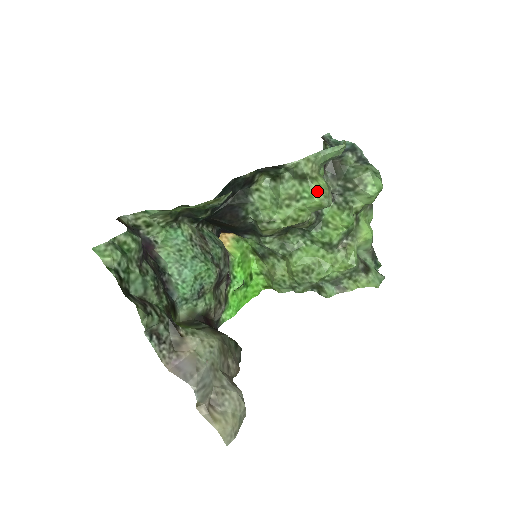
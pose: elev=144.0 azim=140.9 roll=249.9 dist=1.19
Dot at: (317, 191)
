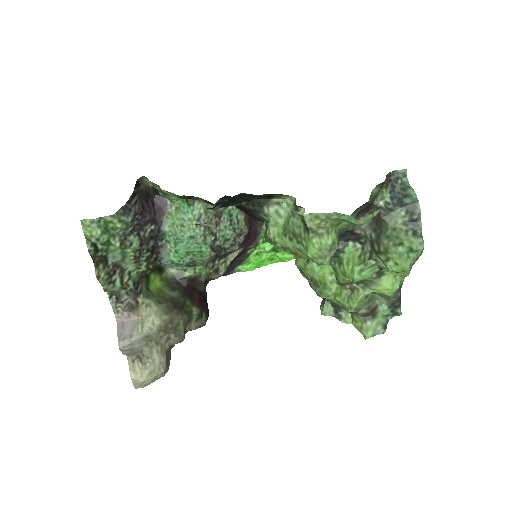
Dot at: (314, 248)
